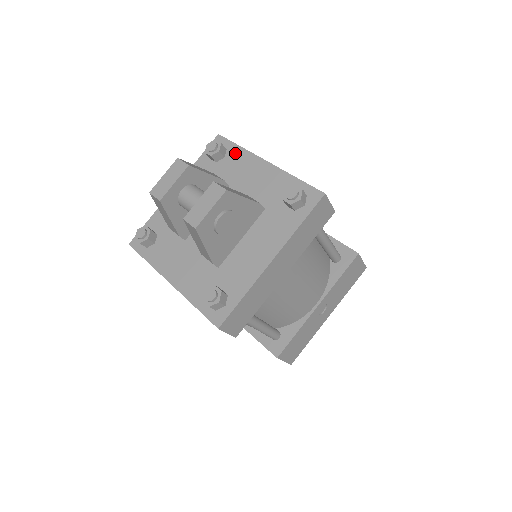
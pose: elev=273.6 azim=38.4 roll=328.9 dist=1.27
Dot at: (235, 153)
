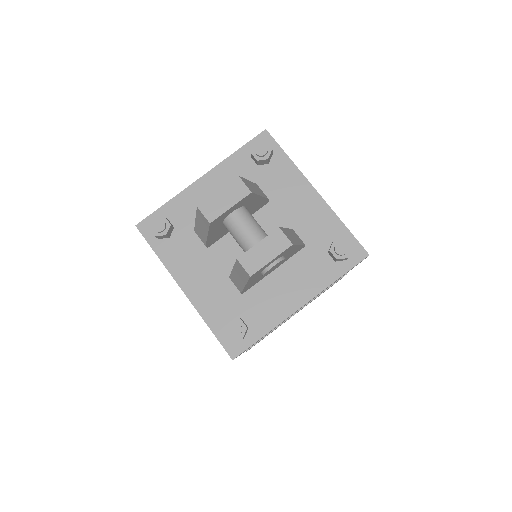
Dot at: (282, 164)
